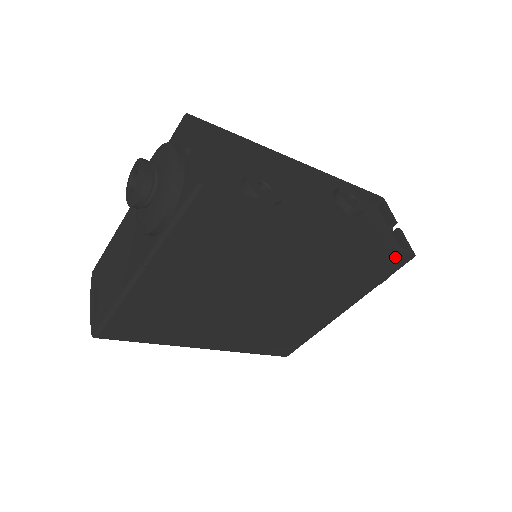
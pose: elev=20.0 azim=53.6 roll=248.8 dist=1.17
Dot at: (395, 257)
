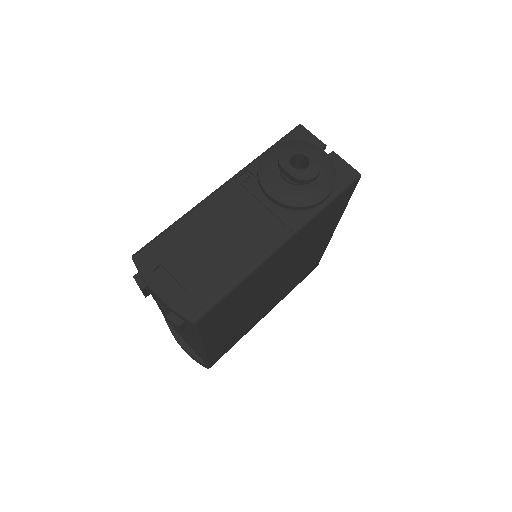
Dot at: (316, 264)
